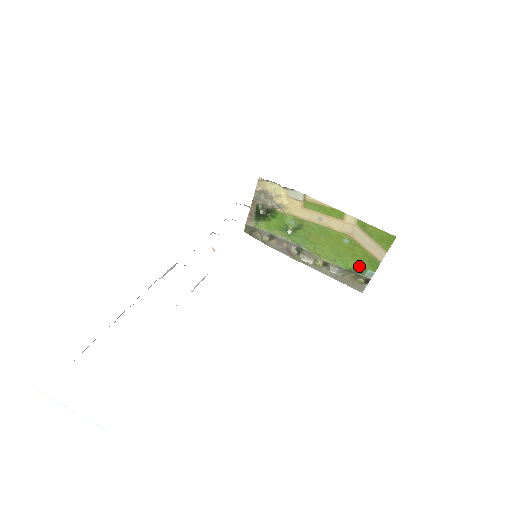
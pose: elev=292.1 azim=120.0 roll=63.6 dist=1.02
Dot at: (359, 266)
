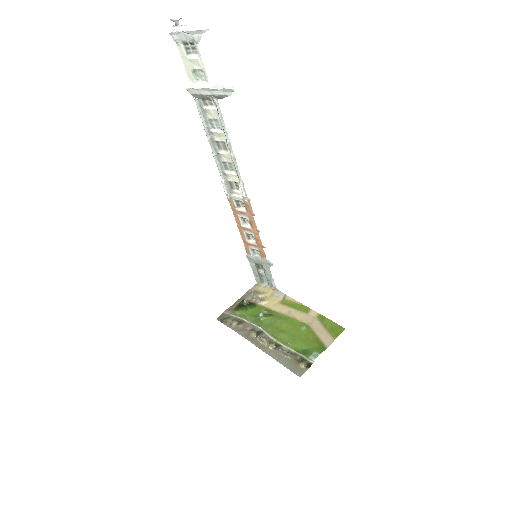
Dot at: (307, 349)
